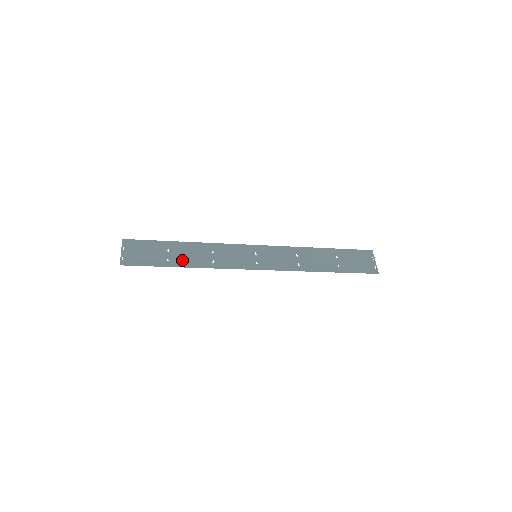
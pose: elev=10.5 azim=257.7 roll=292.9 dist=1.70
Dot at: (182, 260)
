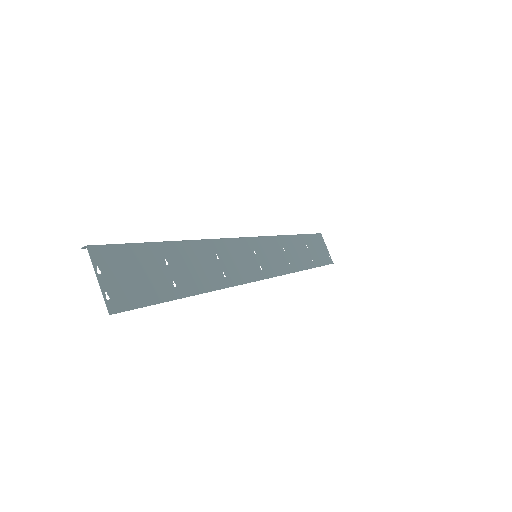
Dot at: (192, 280)
